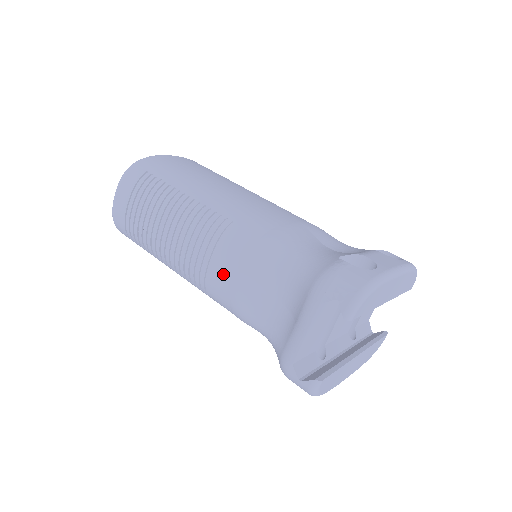
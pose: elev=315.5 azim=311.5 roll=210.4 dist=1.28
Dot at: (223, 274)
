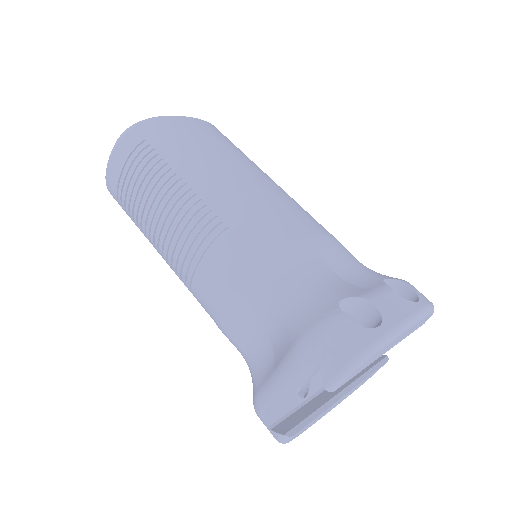
Dot at: (209, 286)
